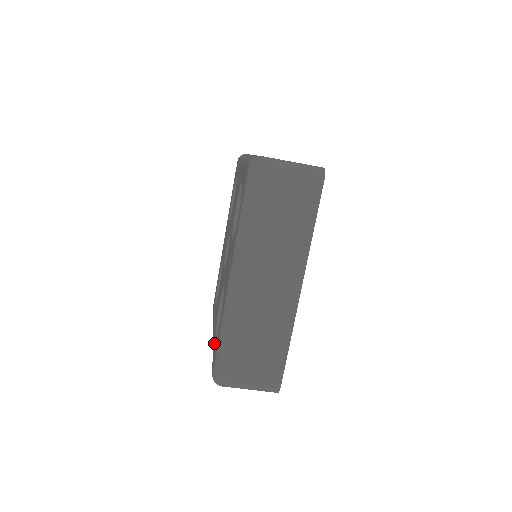
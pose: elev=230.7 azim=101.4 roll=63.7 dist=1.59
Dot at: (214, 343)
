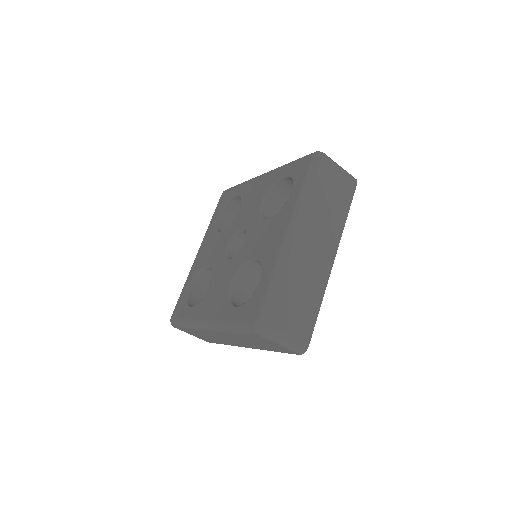
Dot at: (187, 288)
